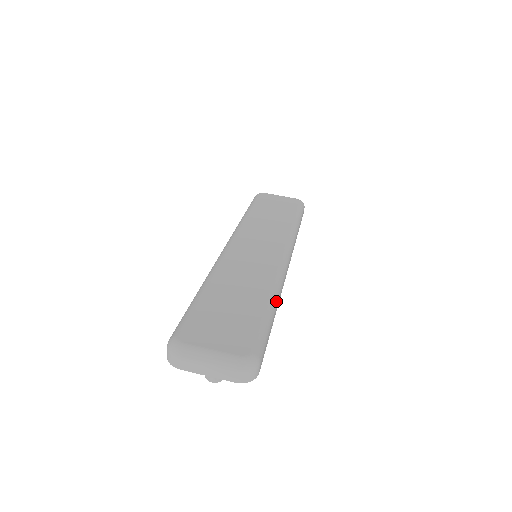
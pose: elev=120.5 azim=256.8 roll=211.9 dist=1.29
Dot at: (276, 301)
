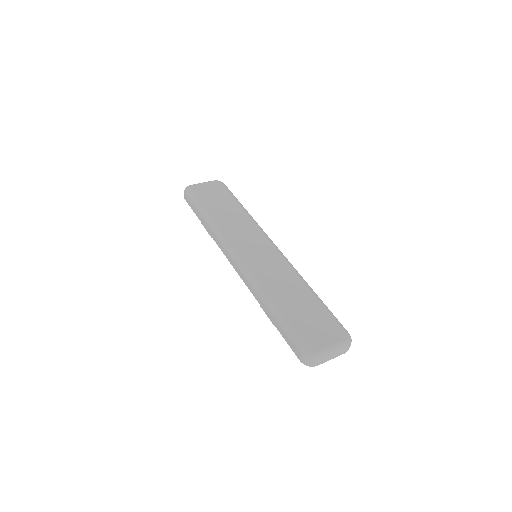
Dot at: (311, 288)
